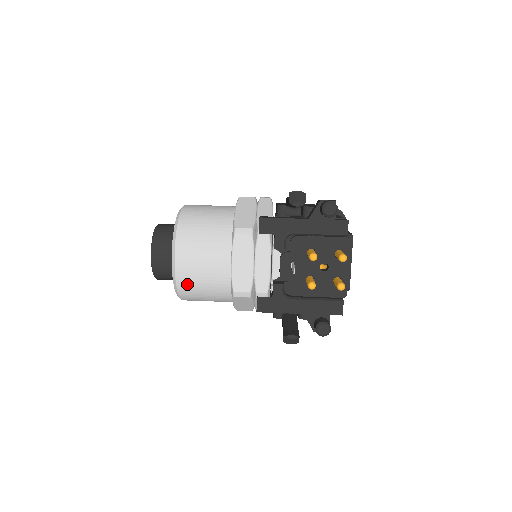
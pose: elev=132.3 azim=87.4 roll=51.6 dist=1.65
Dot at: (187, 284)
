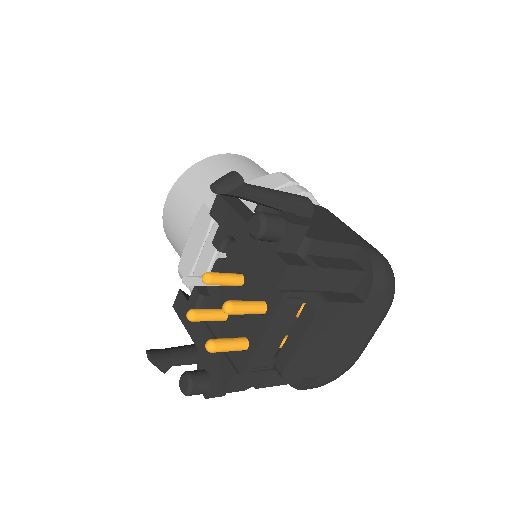
Dot at: (168, 233)
